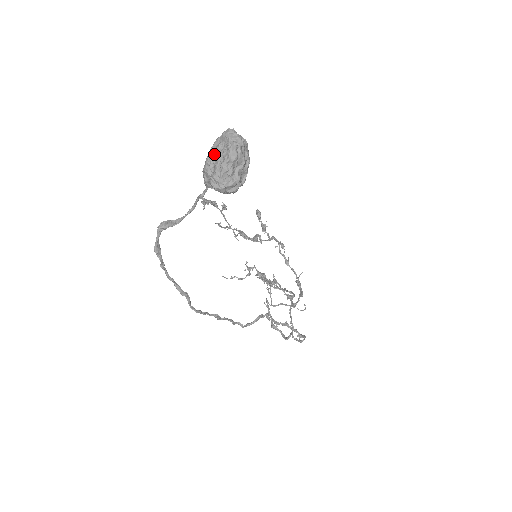
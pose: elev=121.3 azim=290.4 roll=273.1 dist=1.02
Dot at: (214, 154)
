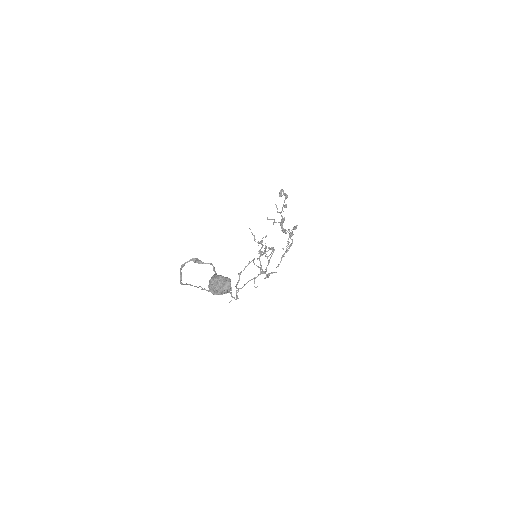
Dot at: (218, 281)
